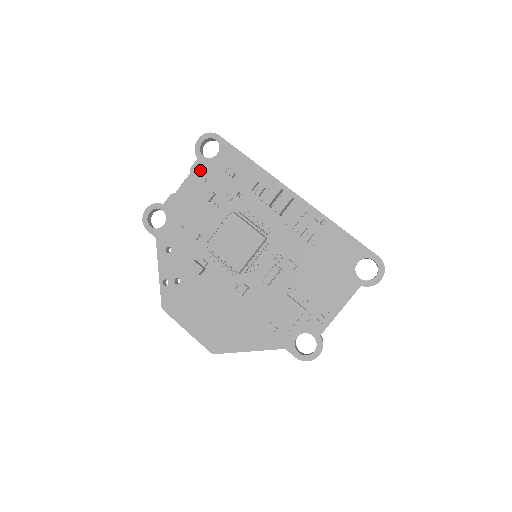
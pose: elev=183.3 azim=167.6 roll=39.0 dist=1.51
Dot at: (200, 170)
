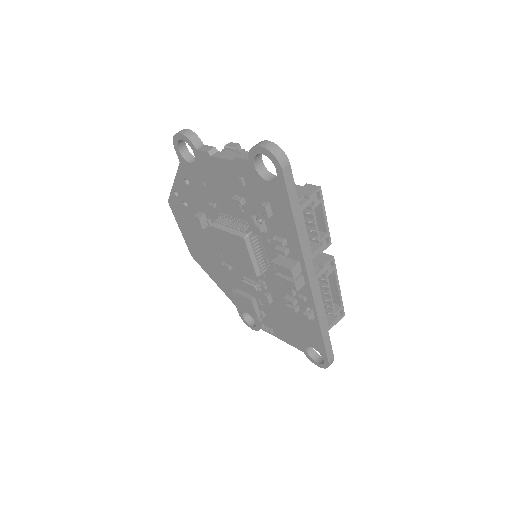
Dot at: (244, 171)
